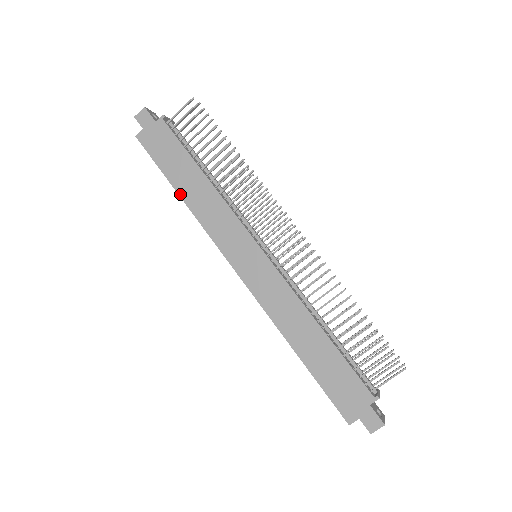
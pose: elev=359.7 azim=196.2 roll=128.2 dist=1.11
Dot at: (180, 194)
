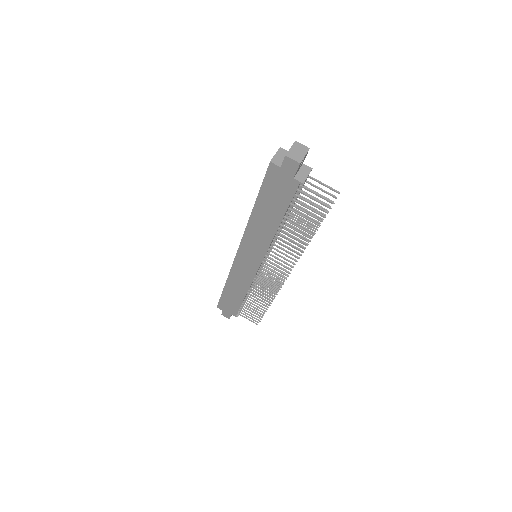
Dot at: (253, 211)
